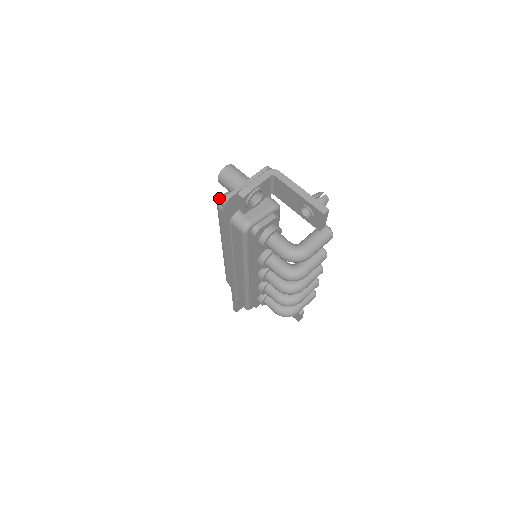
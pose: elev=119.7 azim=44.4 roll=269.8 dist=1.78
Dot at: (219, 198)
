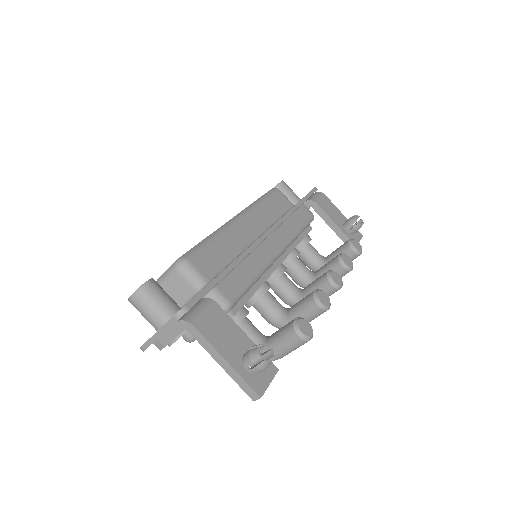
Dot at: occluded
